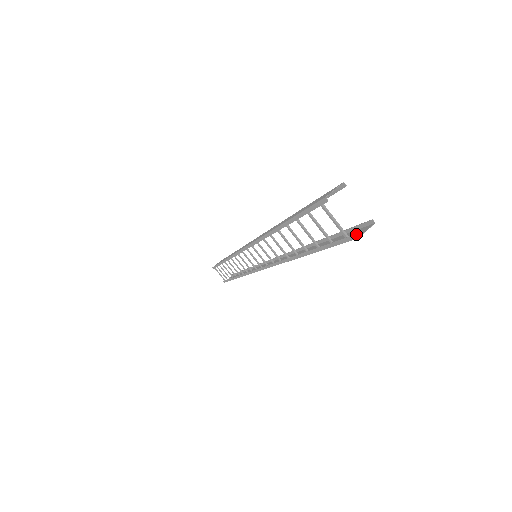
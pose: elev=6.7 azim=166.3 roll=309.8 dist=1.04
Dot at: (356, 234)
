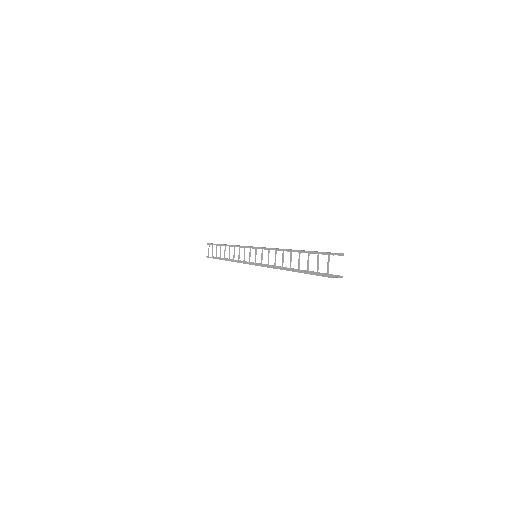
Dot at: occluded
